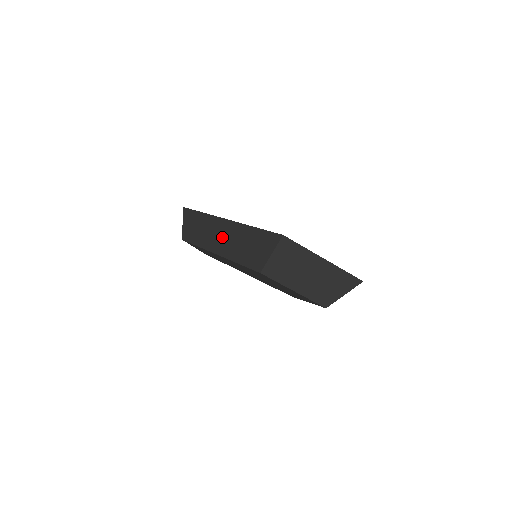
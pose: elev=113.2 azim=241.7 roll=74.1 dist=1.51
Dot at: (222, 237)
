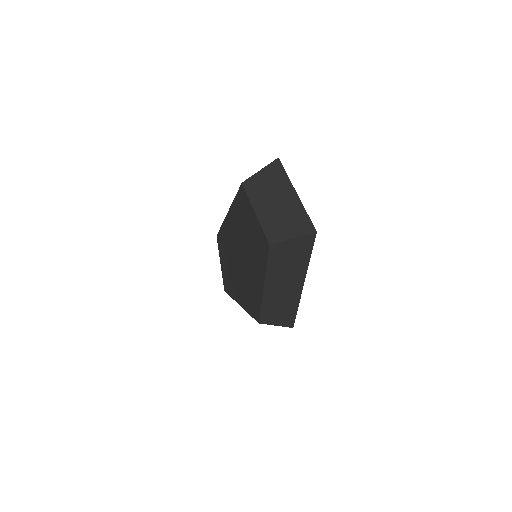
Dot at: occluded
